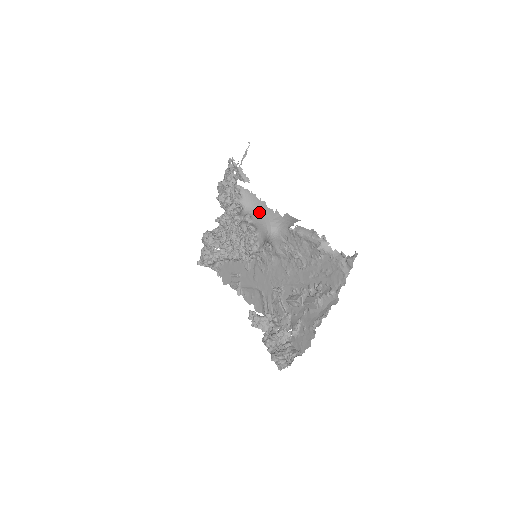
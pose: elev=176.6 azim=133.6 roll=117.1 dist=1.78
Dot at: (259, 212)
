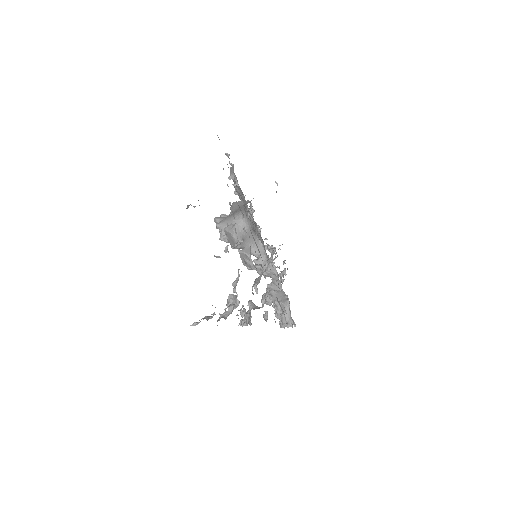
Dot at: (238, 209)
